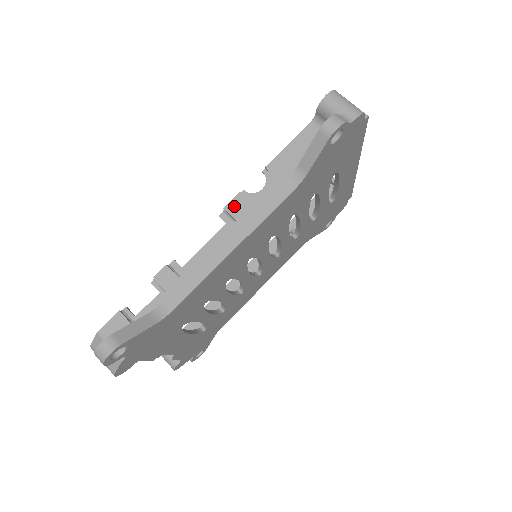
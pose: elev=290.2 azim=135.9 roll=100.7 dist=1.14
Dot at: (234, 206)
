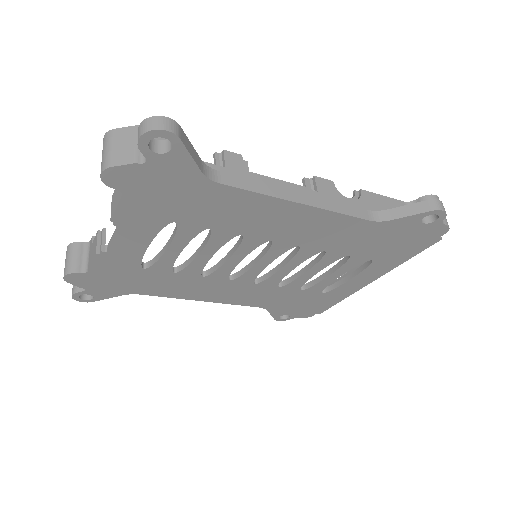
Dot at: (323, 183)
